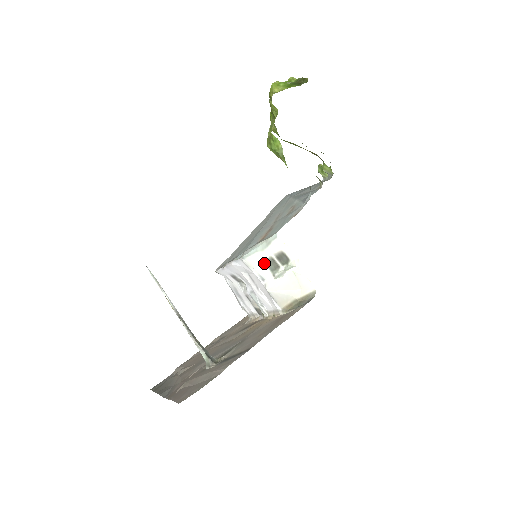
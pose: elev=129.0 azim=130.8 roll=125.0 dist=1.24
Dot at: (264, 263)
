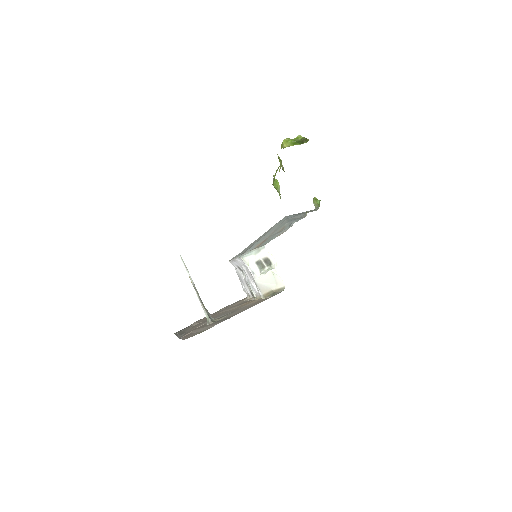
Dot at: (255, 263)
